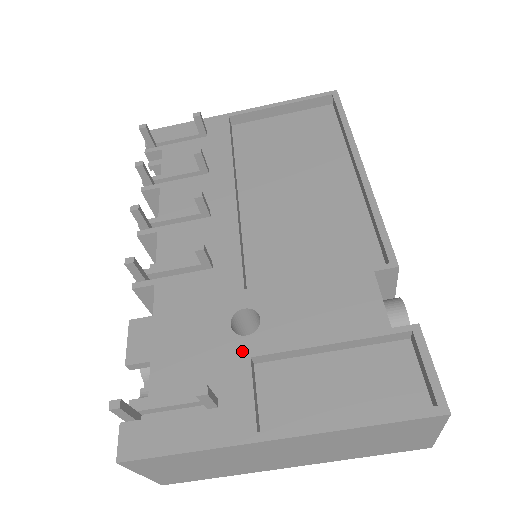
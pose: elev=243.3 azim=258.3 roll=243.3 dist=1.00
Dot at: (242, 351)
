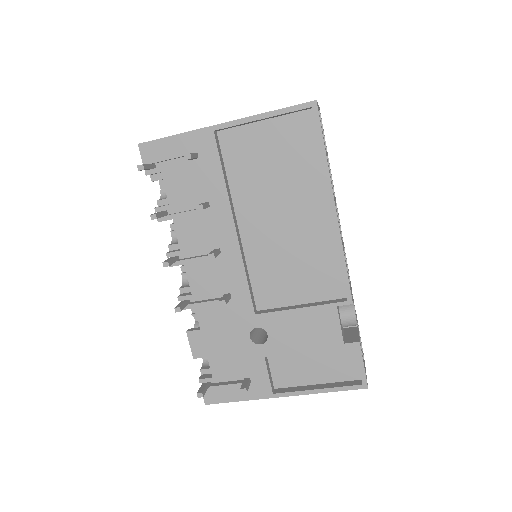
Dot at: (259, 353)
